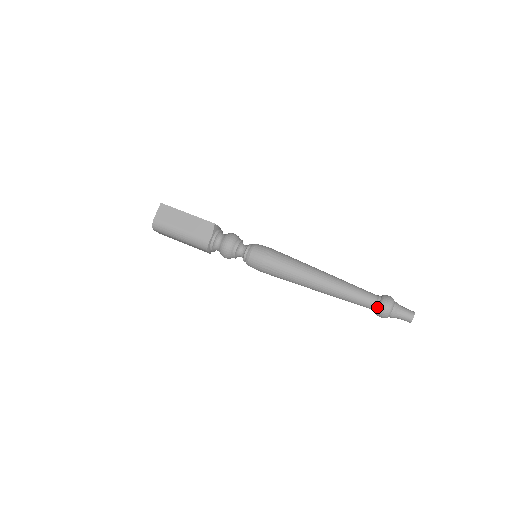
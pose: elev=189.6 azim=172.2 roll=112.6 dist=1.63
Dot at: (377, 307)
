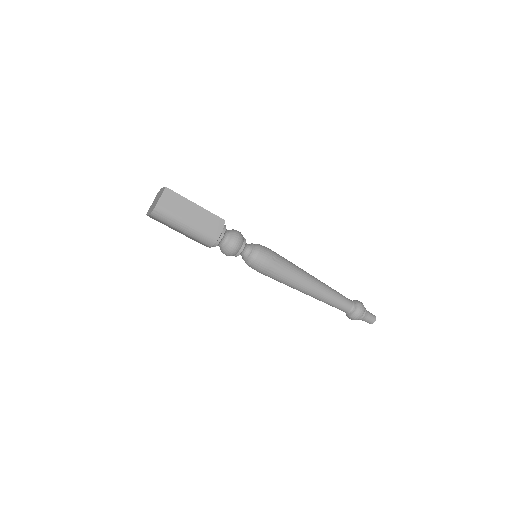
Dot at: (352, 312)
